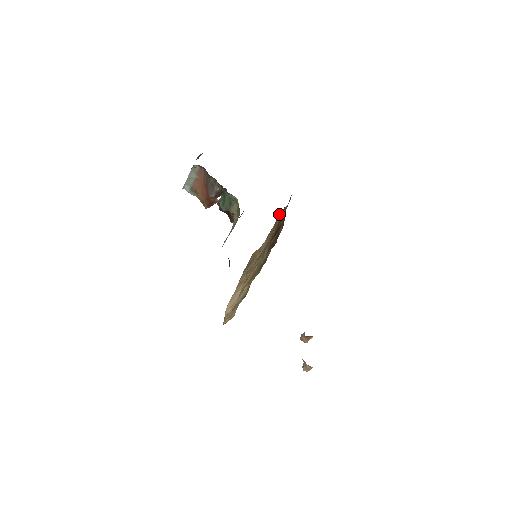
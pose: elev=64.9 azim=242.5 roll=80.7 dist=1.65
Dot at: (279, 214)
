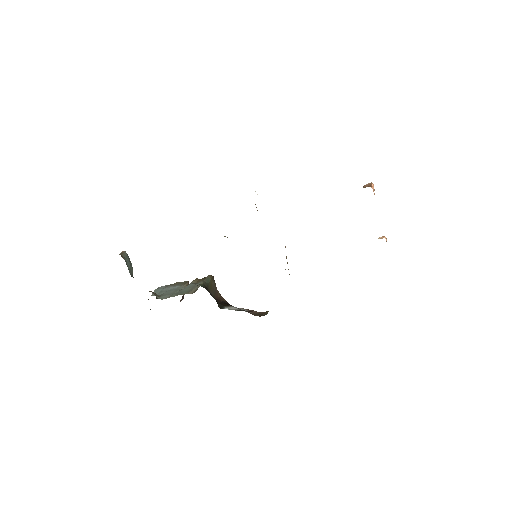
Dot at: occluded
